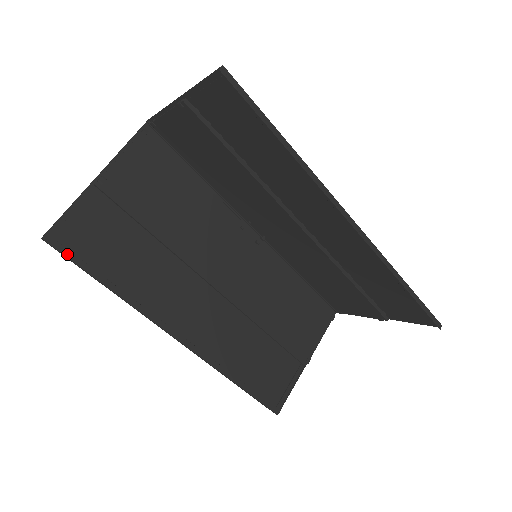
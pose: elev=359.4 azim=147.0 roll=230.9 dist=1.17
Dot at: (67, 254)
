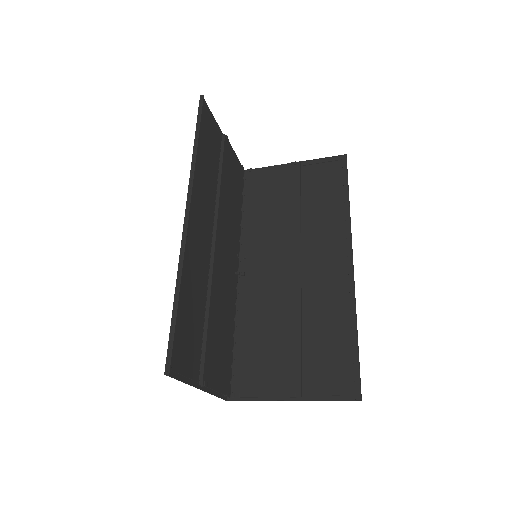
Dot at: (201, 112)
